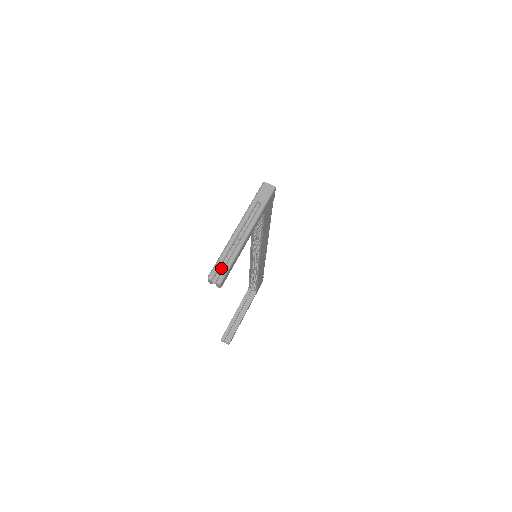
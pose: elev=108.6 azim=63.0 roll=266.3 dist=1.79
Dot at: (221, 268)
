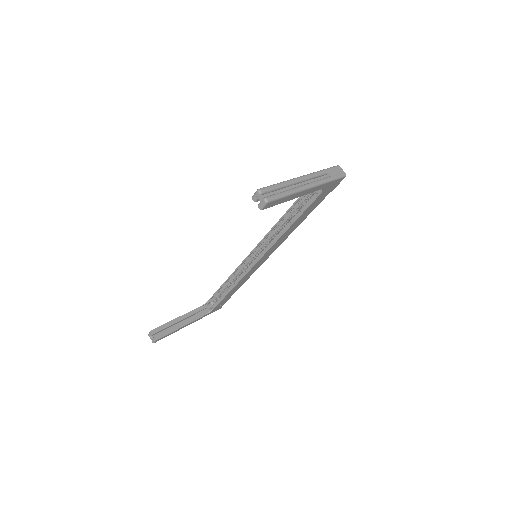
Dot at: (273, 193)
